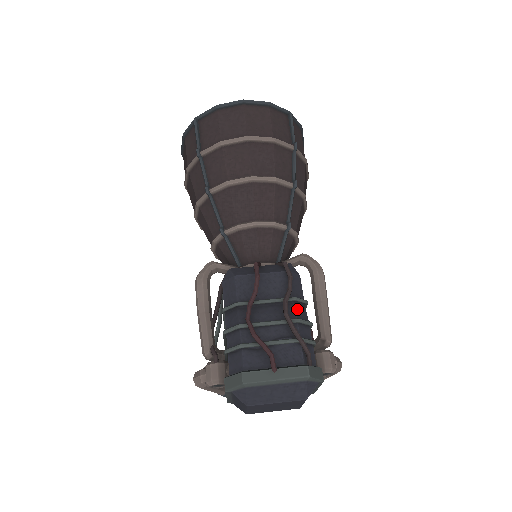
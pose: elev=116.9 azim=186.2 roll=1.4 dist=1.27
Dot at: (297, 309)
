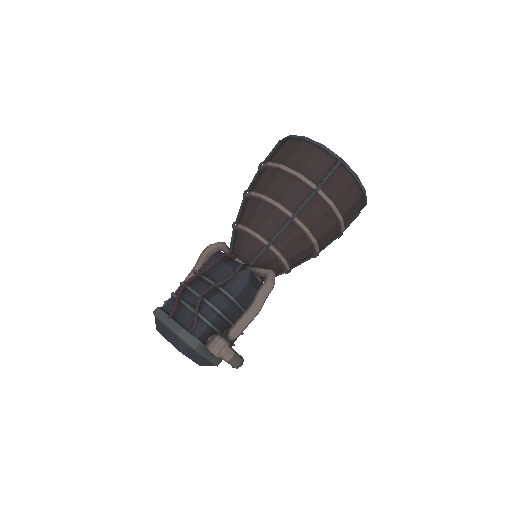
Dot at: (219, 297)
